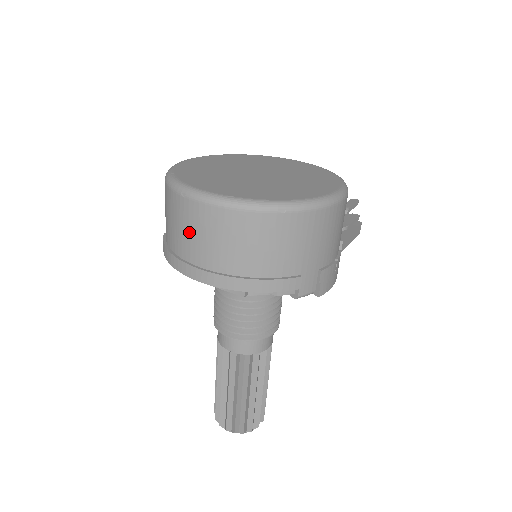
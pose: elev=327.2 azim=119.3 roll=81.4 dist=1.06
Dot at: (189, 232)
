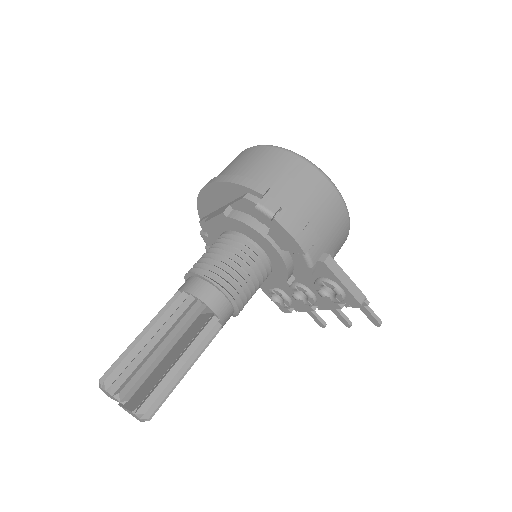
Dot at: occluded
